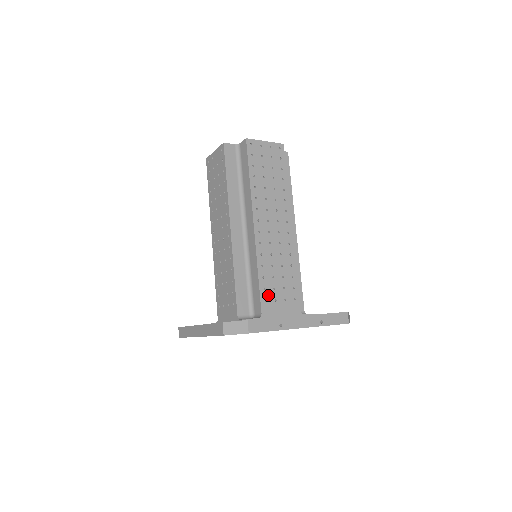
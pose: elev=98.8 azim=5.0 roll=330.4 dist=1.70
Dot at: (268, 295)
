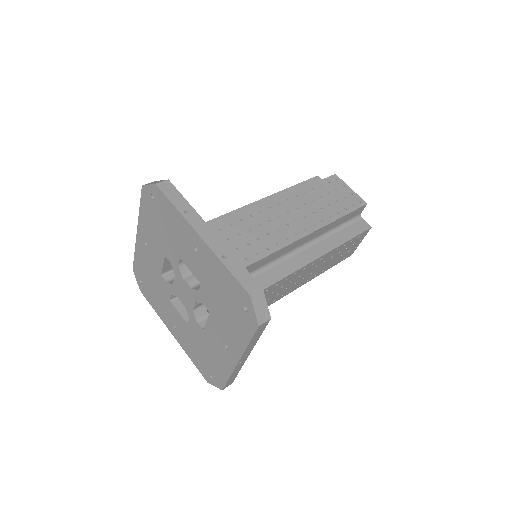
Dot at: (217, 235)
